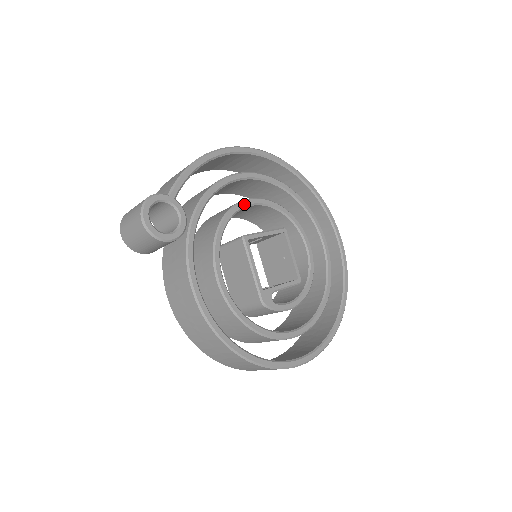
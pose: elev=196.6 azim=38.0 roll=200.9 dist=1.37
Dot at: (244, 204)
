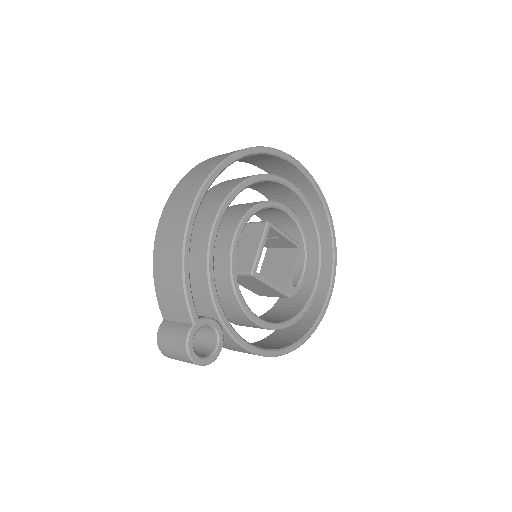
Dot at: (235, 249)
